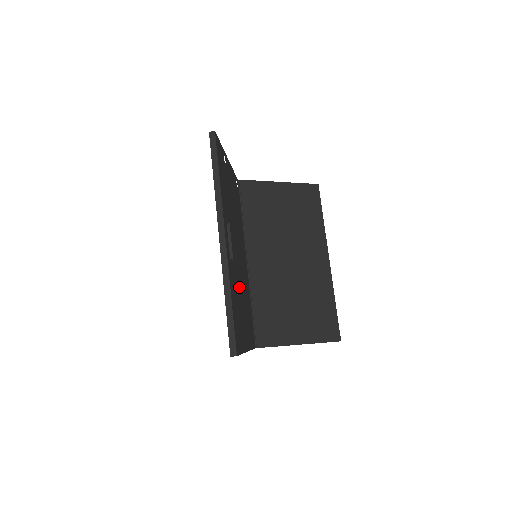
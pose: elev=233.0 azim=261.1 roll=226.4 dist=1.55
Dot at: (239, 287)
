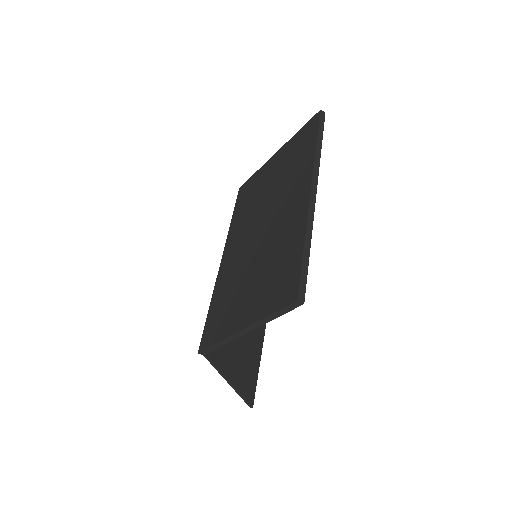
Dot at: occluded
